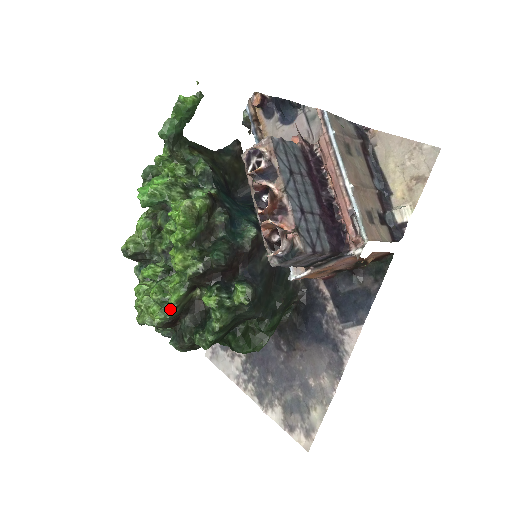
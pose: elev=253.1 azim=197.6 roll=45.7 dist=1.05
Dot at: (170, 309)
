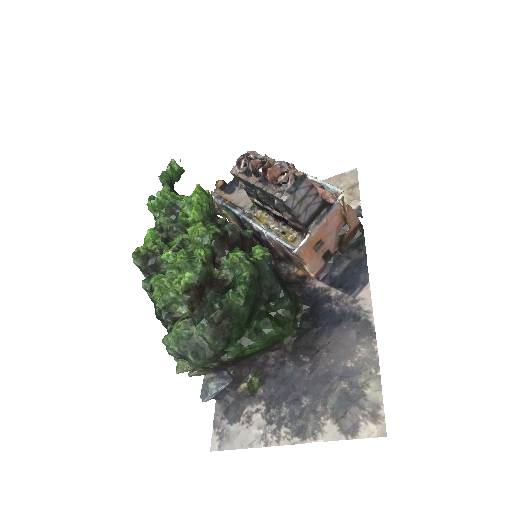
Dot at: (199, 264)
